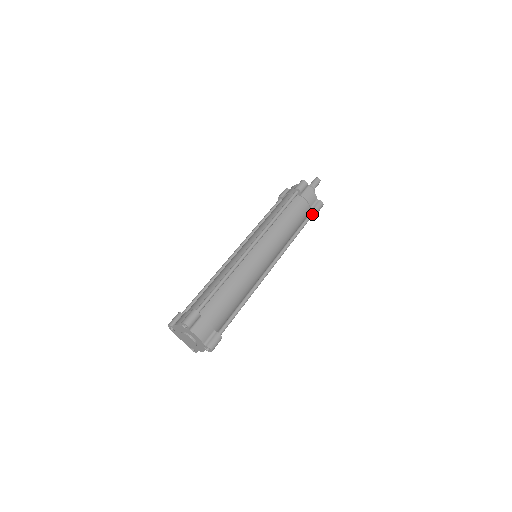
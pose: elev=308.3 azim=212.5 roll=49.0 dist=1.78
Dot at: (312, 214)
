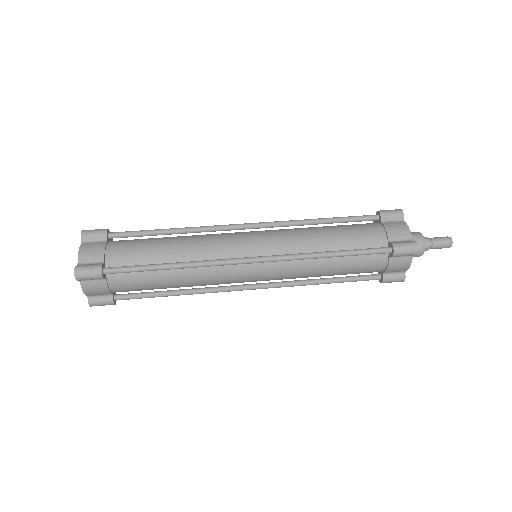
Dot at: (374, 279)
